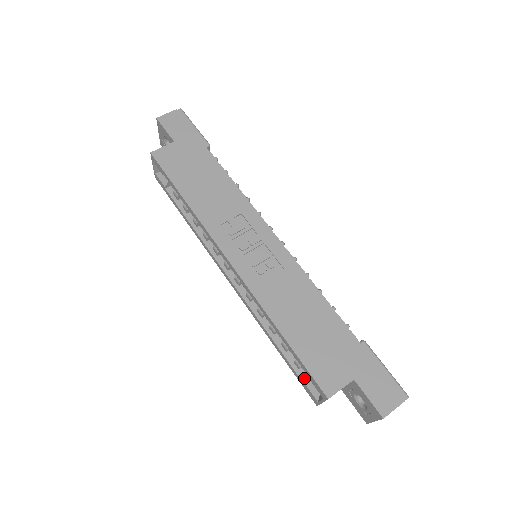
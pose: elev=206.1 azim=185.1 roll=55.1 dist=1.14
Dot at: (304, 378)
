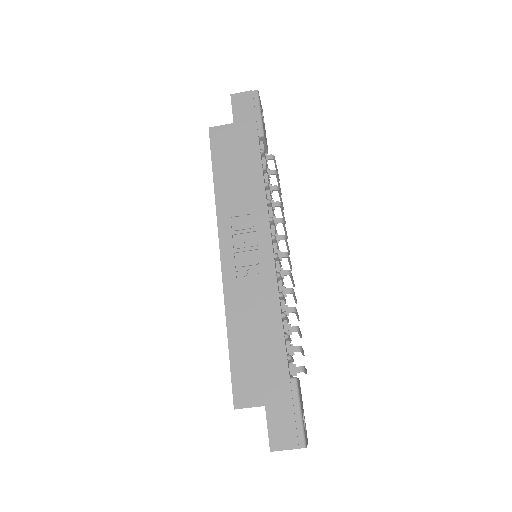
Dot at: occluded
